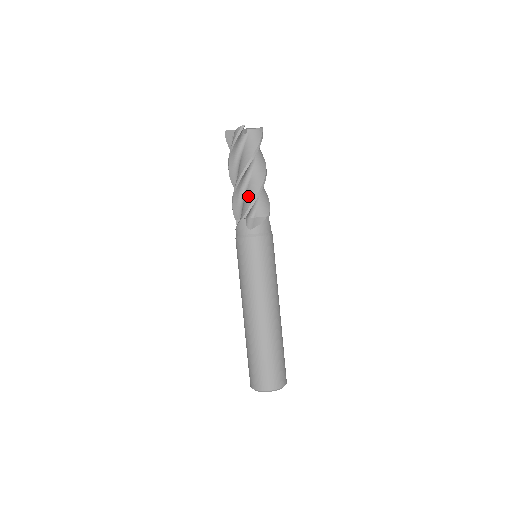
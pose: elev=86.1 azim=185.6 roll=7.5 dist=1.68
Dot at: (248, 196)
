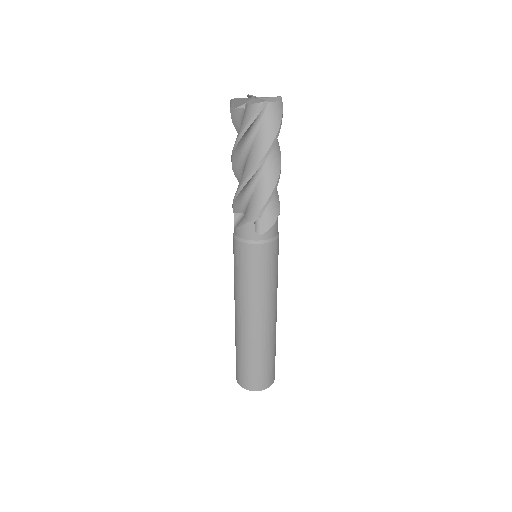
Dot at: (259, 194)
